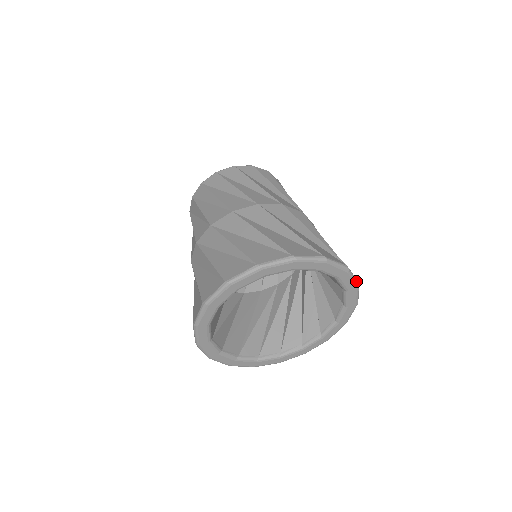
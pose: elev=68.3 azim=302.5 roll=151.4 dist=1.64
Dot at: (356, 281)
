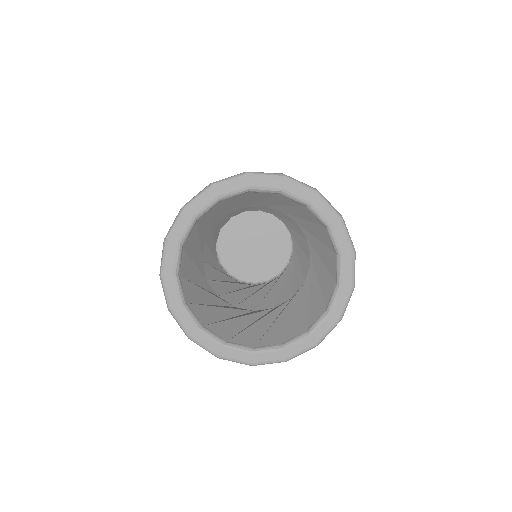
Dot at: (352, 243)
